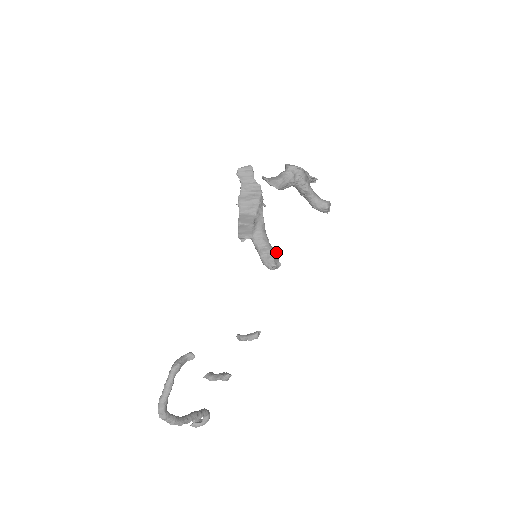
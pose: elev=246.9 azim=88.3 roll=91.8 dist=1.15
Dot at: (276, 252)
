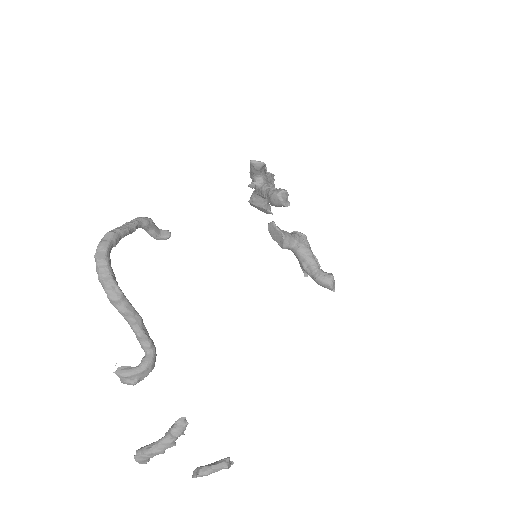
Dot at: occluded
